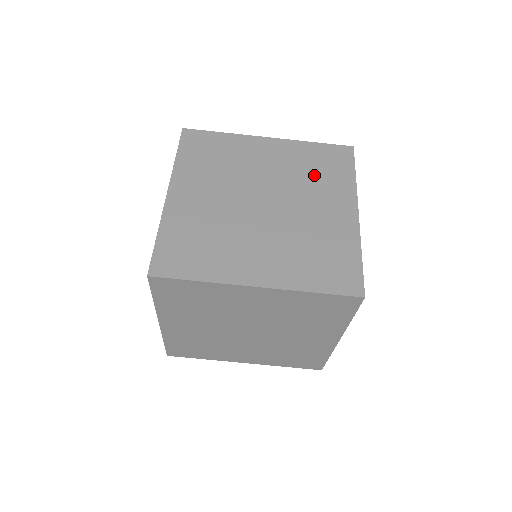
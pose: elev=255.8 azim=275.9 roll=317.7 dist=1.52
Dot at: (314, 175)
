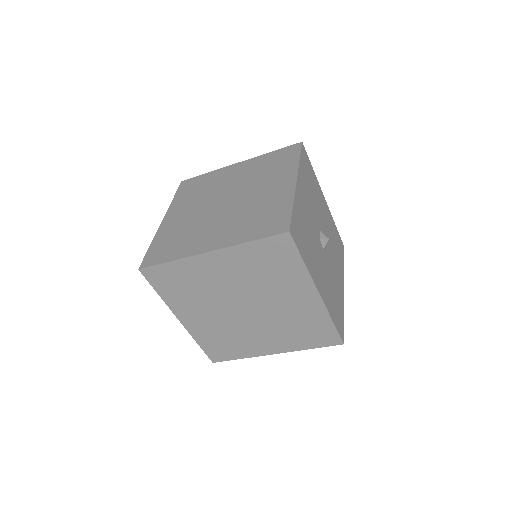
Dot at: (268, 275)
